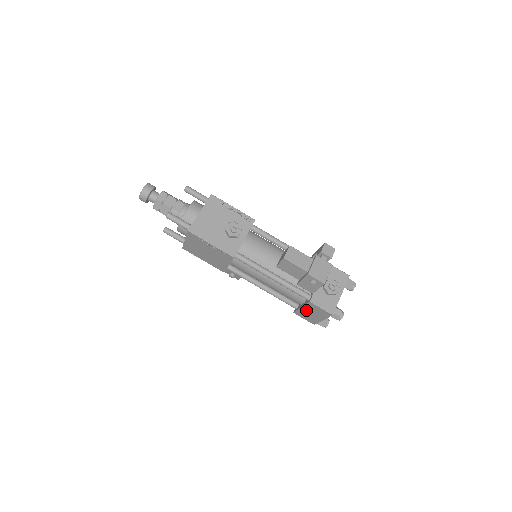
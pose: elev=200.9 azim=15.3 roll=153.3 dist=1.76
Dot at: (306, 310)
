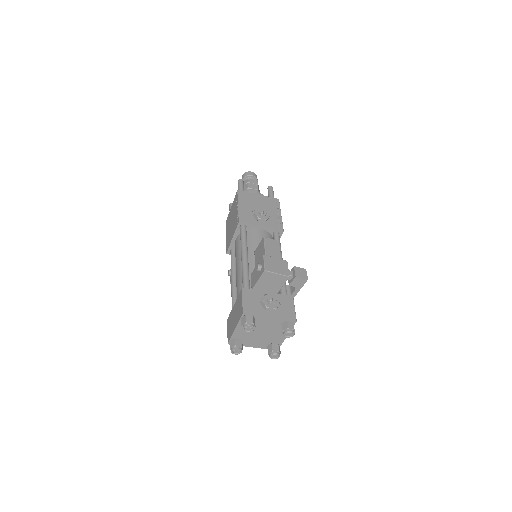
Dot at: (235, 309)
